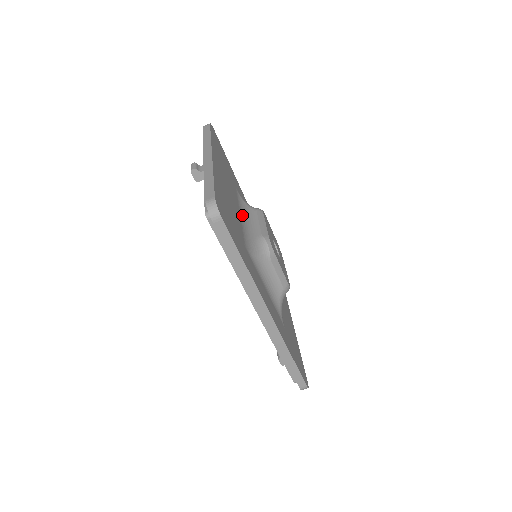
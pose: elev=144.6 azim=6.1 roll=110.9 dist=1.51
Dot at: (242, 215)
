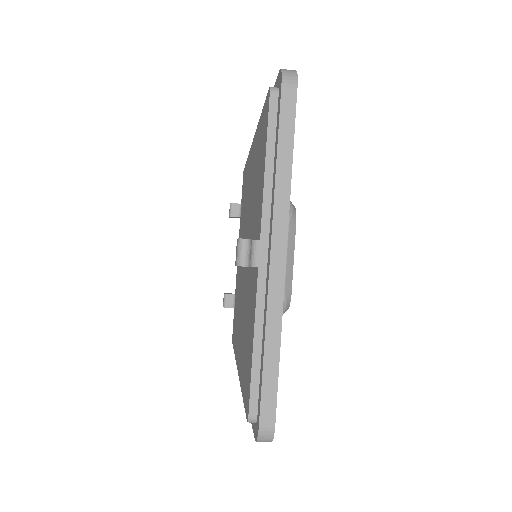
Dot at: occluded
